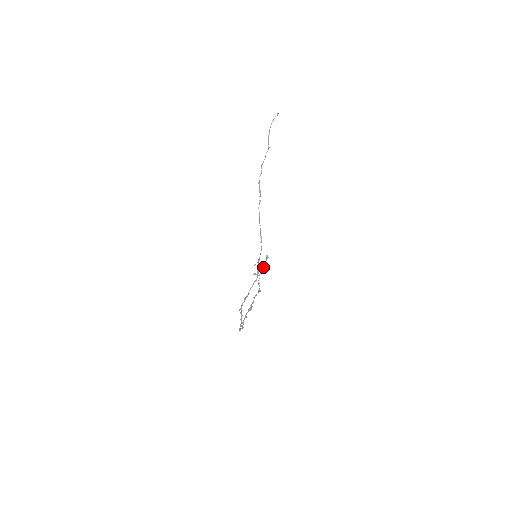
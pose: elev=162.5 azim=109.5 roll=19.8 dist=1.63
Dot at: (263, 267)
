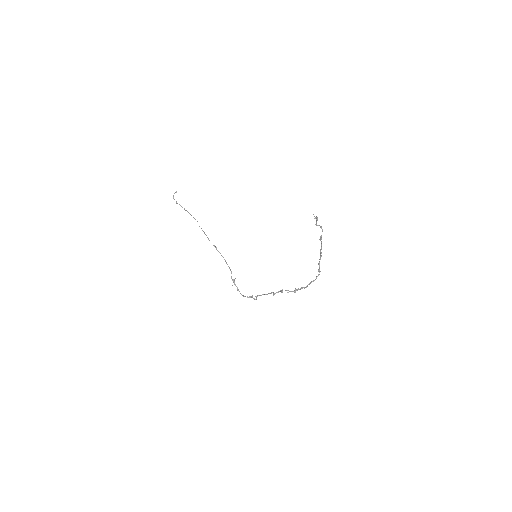
Dot at: (317, 220)
